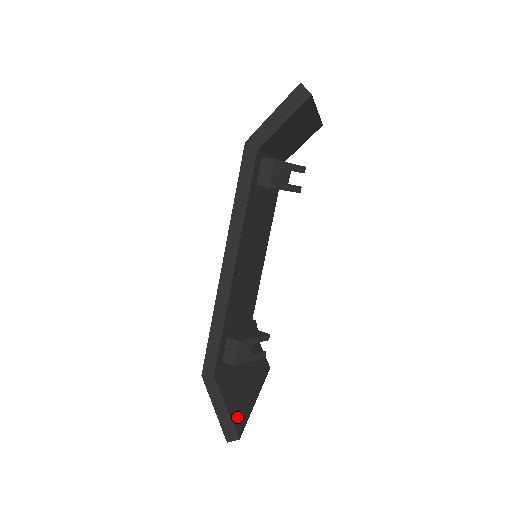
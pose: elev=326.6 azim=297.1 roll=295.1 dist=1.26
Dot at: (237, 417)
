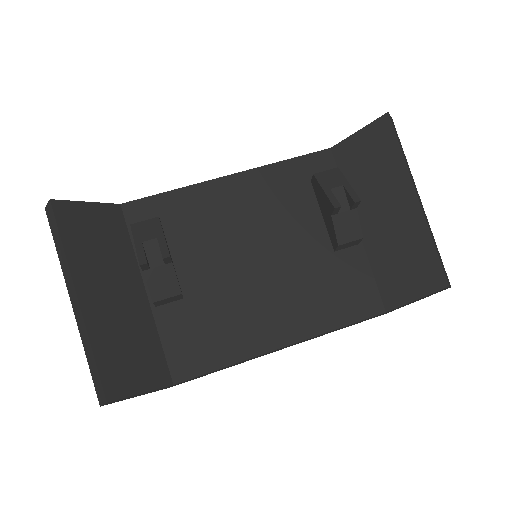
Dot at: (72, 217)
